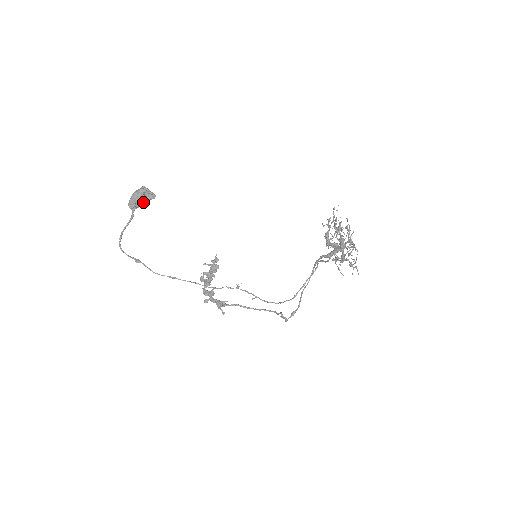
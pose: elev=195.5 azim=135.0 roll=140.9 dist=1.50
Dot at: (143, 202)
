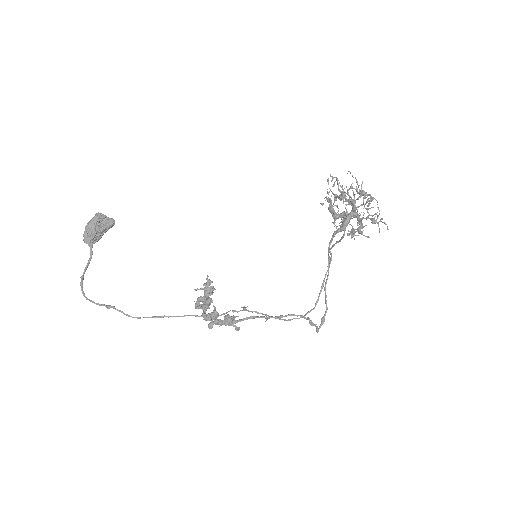
Dot at: (101, 231)
